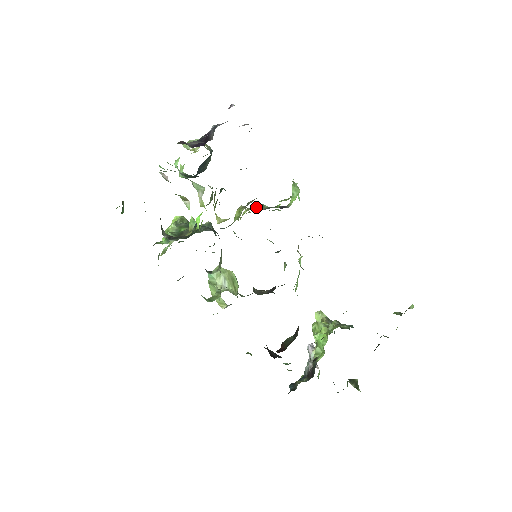
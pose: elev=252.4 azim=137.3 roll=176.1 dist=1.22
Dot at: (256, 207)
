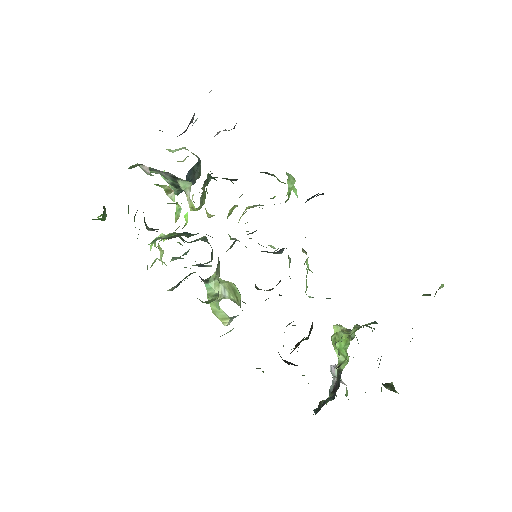
Dot at: (251, 206)
